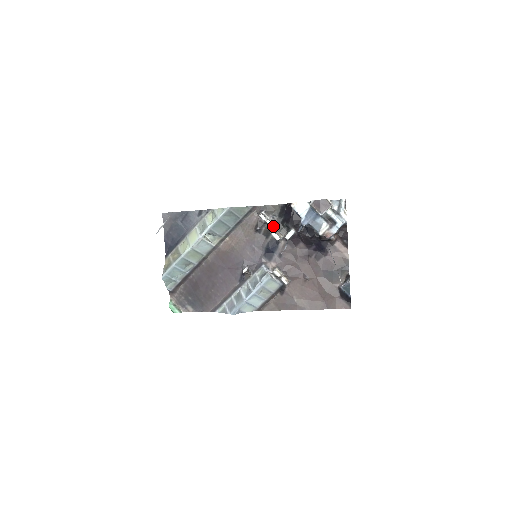
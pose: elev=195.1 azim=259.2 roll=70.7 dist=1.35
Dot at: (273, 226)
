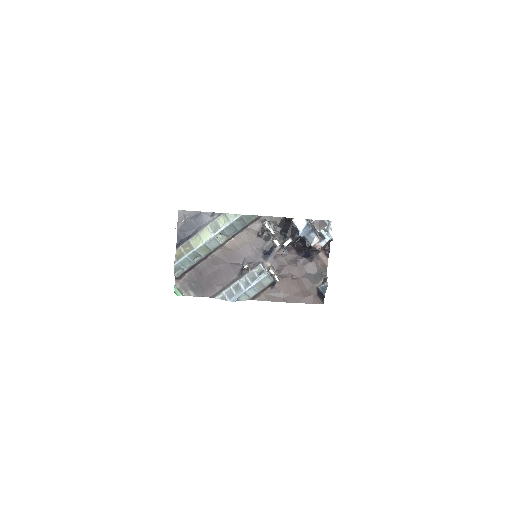
Dot at: (274, 234)
